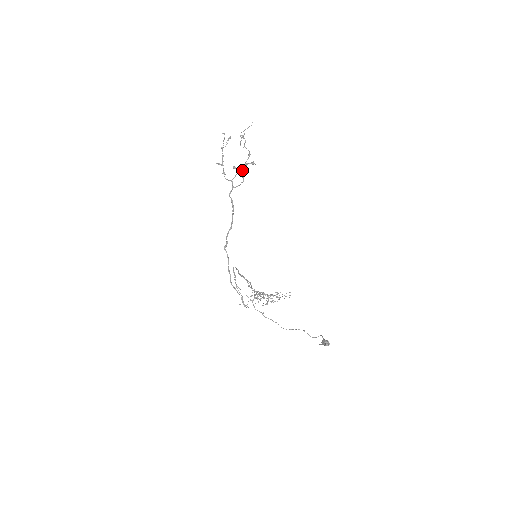
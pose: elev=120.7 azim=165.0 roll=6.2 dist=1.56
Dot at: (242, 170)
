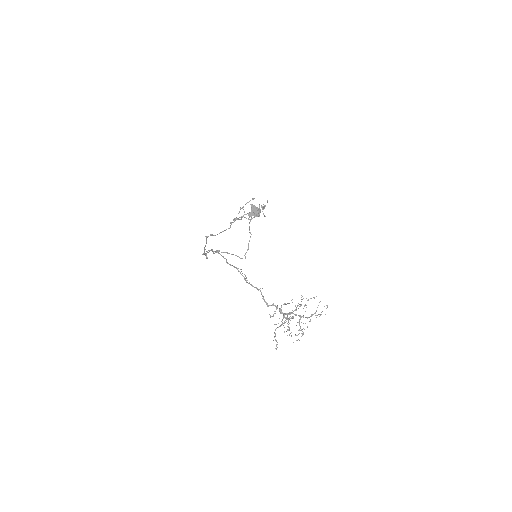
Dot at: occluded
